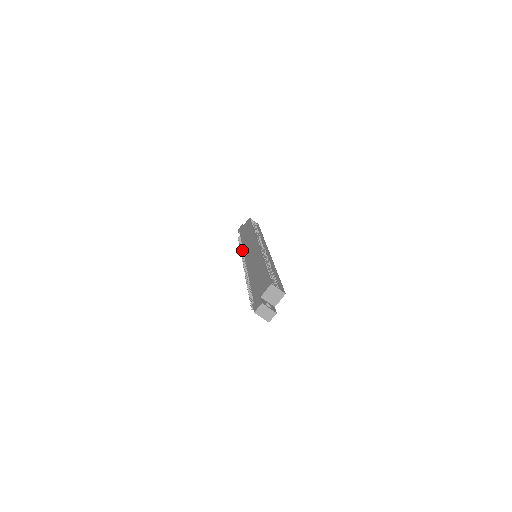
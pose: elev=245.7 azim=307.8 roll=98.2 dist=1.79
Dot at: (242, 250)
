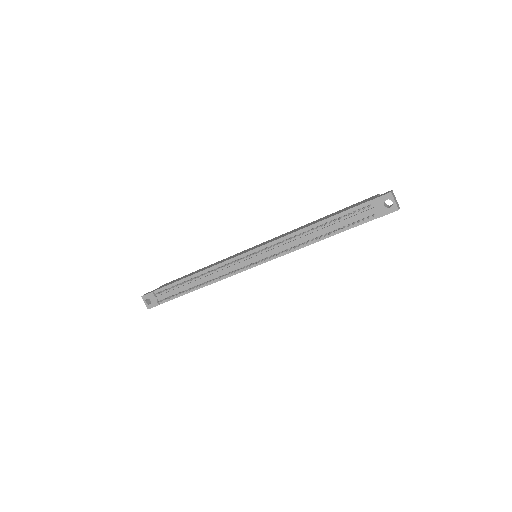
Dot at: (206, 272)
